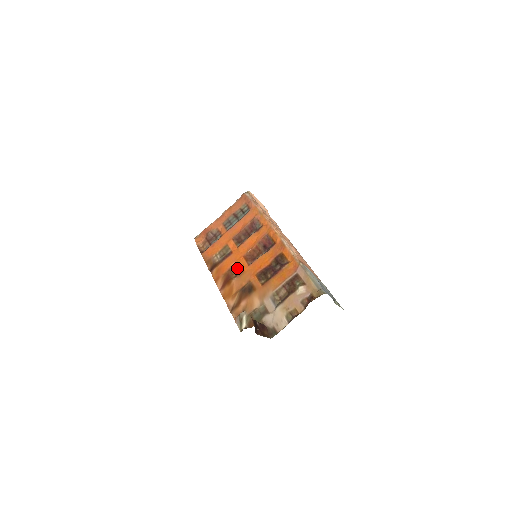
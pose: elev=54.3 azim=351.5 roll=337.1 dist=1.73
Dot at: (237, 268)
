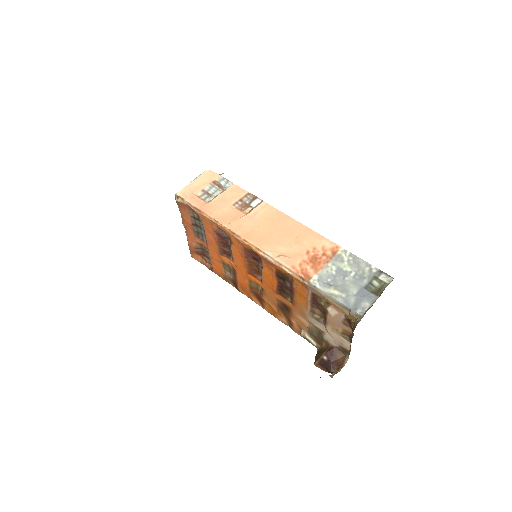
Dot at: (254, 285)
